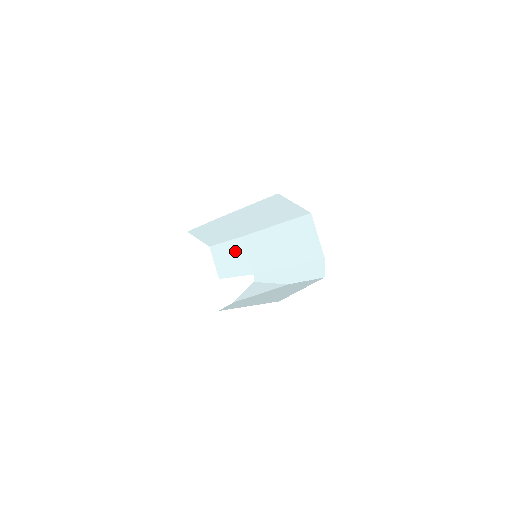
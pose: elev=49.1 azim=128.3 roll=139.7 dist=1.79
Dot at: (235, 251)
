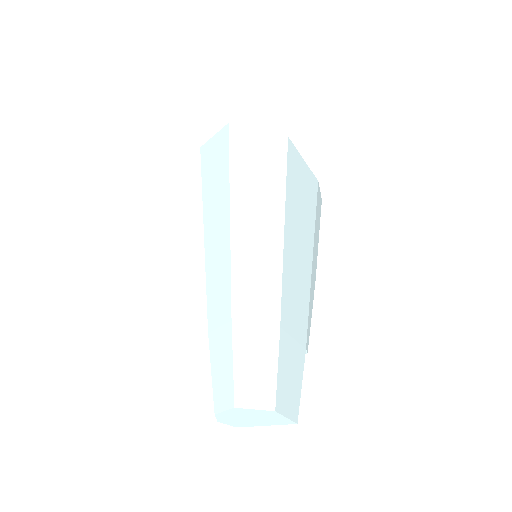
Dot at: (286, 360)
